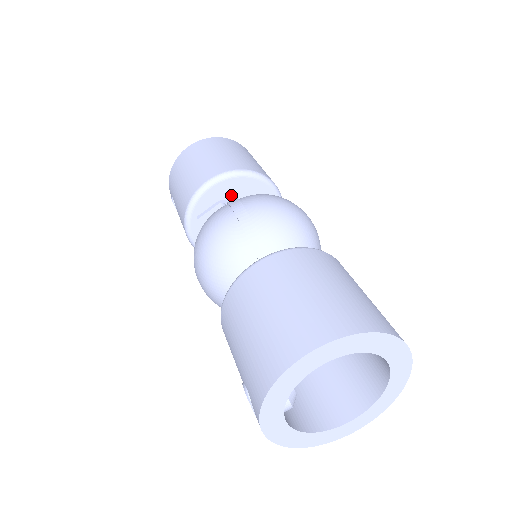
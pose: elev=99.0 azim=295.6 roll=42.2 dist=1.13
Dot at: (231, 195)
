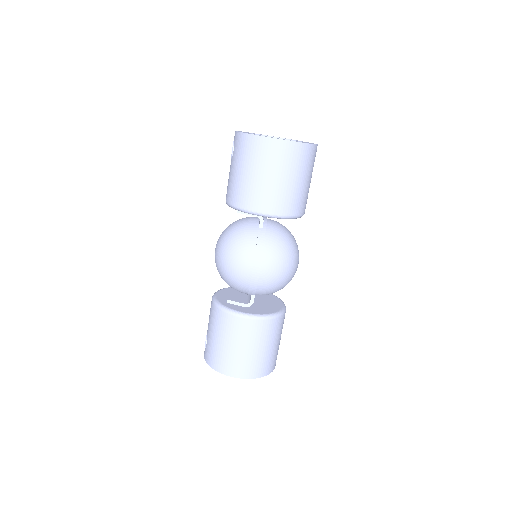
Dot at: occluded
